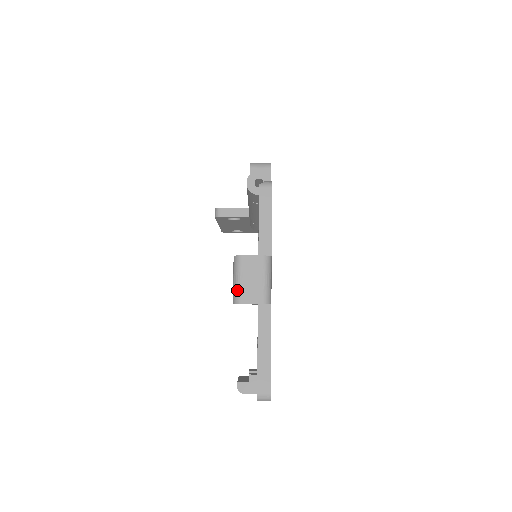
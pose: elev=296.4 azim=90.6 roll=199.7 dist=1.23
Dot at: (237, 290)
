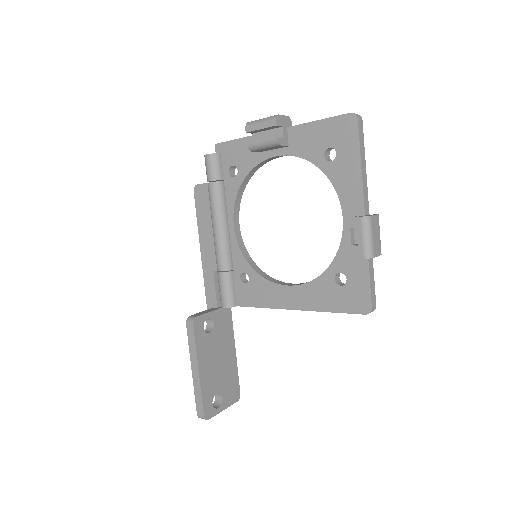
Dot at: (268, 117)
